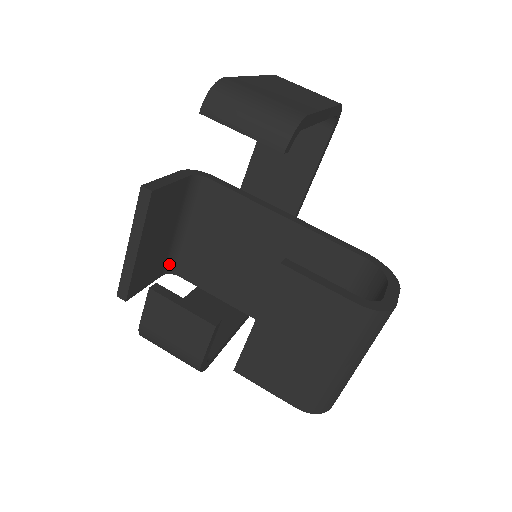
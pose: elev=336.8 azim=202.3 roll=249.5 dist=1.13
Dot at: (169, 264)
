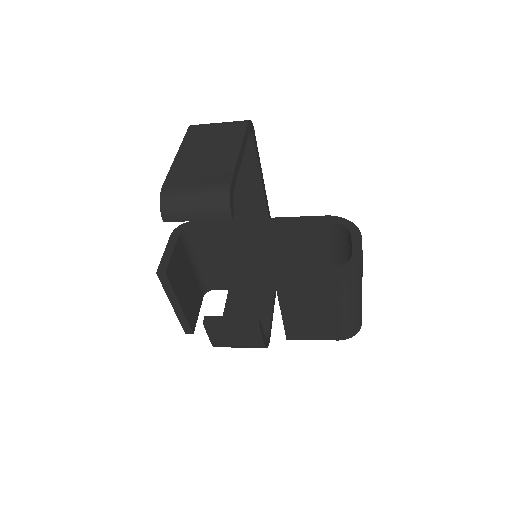
Dot at: (203, 288)
